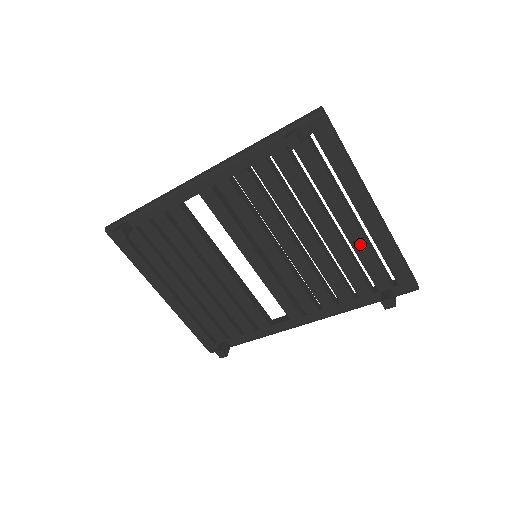
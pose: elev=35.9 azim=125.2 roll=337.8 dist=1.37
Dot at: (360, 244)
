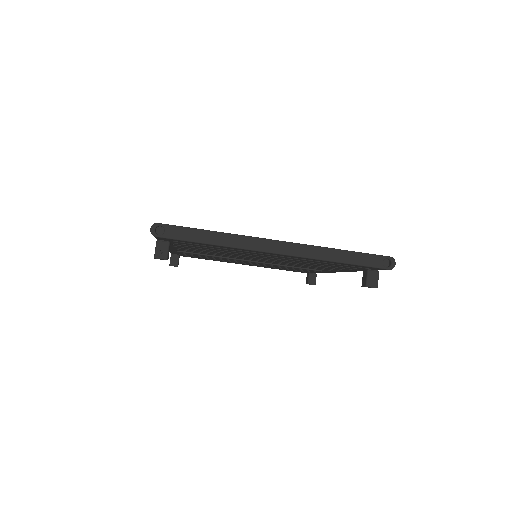
Dot at: (302, 260)
